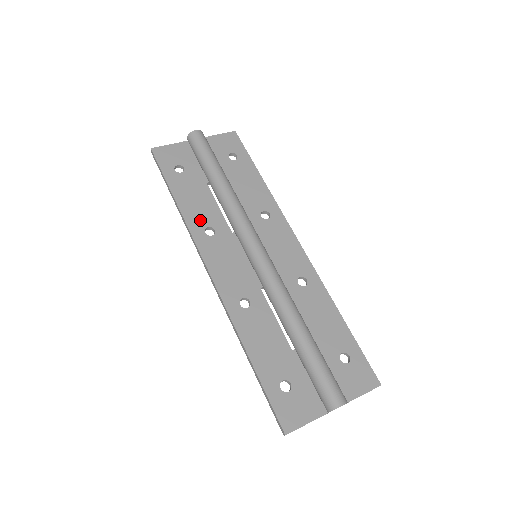
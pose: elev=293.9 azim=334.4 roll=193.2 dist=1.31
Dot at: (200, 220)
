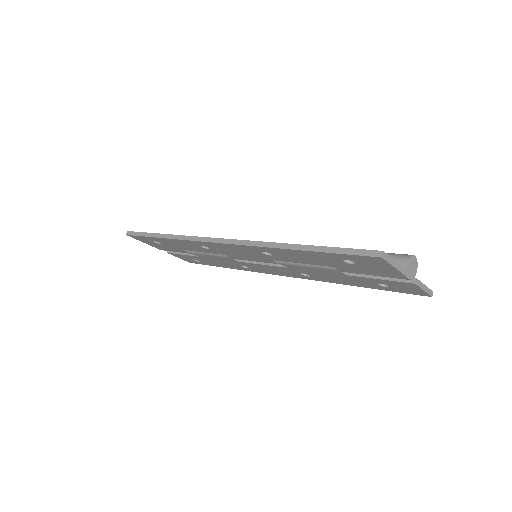
Dot at: occluded
